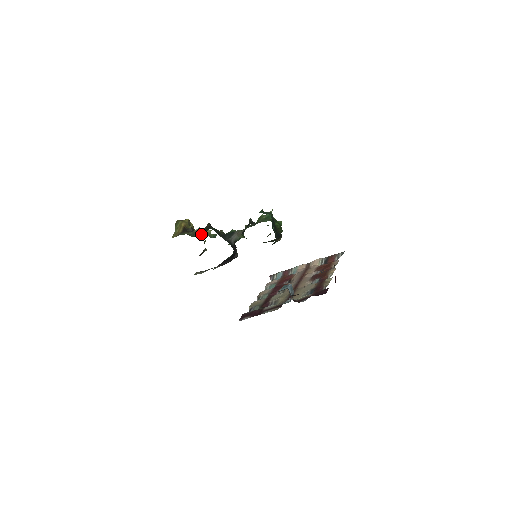
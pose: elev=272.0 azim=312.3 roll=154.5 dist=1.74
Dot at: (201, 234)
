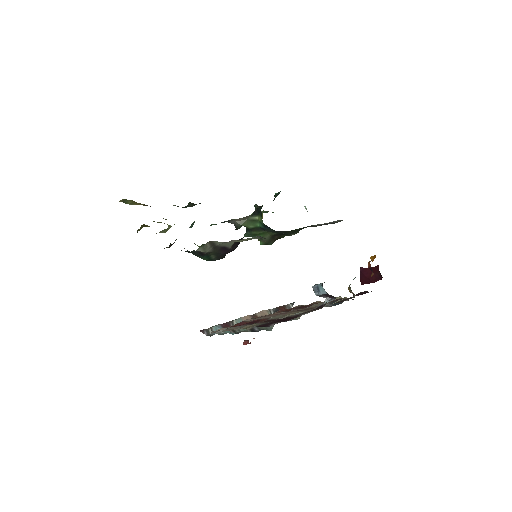
Dot at: occluded
